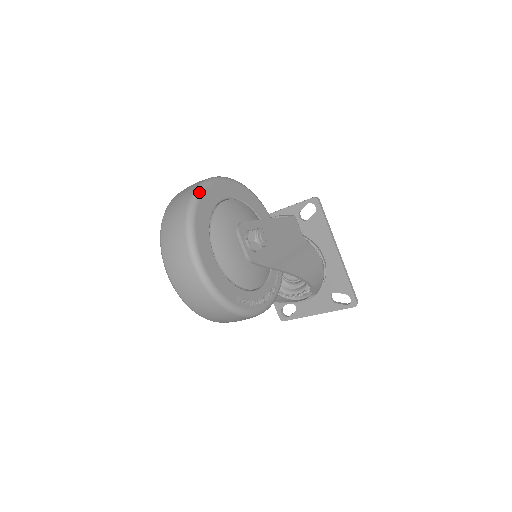
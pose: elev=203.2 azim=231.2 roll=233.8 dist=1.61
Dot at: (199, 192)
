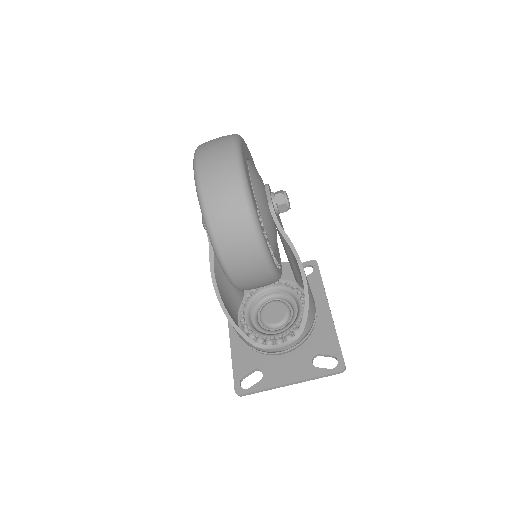
Dot at: occluded
